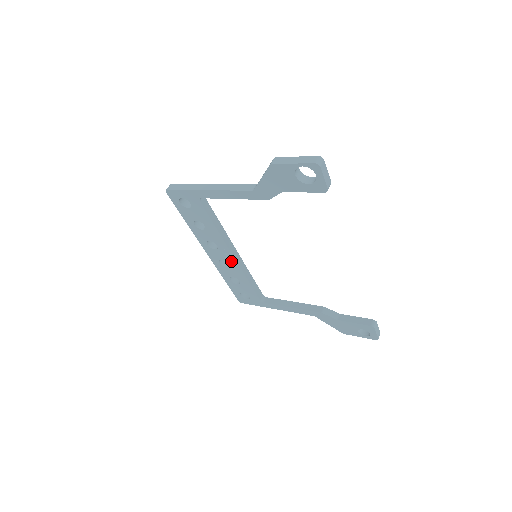
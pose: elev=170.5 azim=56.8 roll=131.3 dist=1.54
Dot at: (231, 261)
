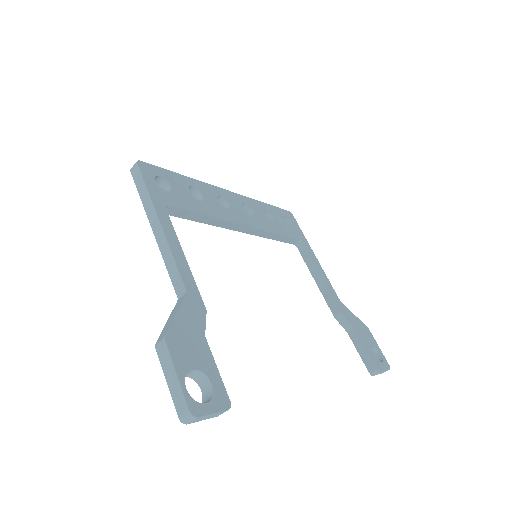
Dot at: occluded
